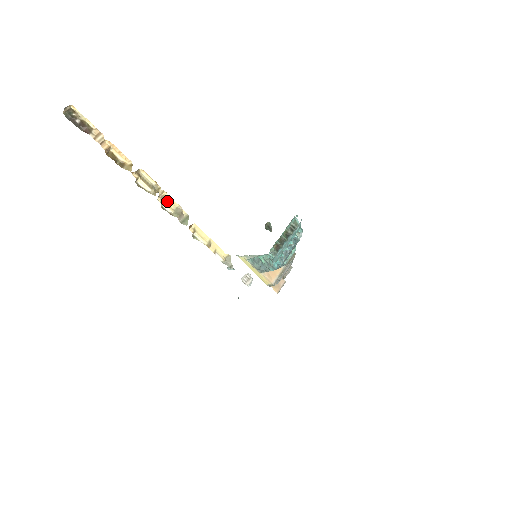
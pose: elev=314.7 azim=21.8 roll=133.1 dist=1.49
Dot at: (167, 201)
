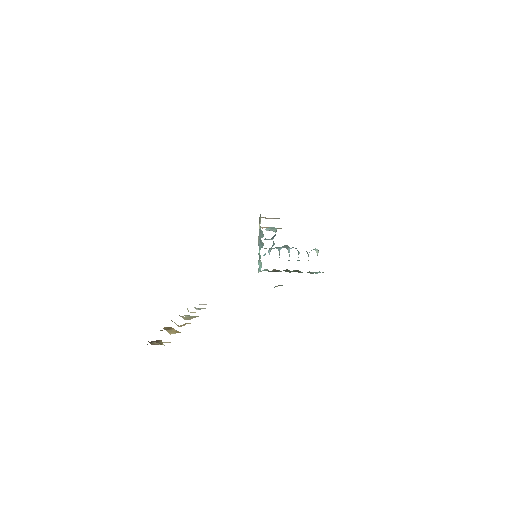
Dot at: occluded
